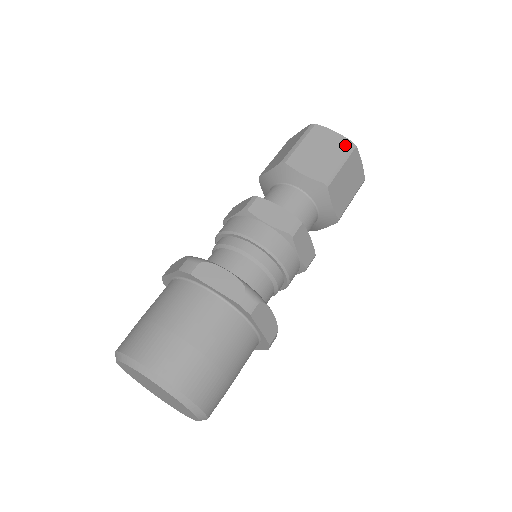
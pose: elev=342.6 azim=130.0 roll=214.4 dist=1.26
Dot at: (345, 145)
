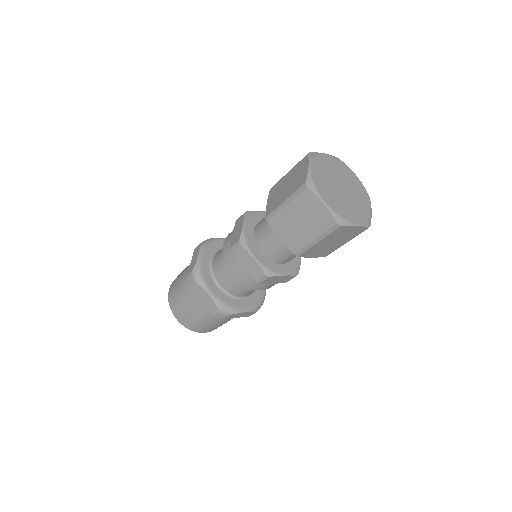
Dot at: (327, 224)
